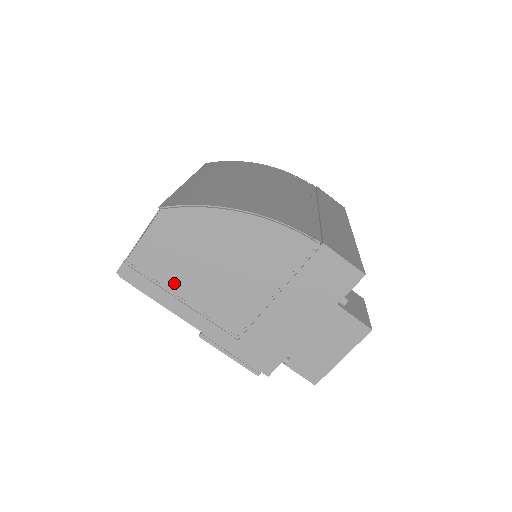
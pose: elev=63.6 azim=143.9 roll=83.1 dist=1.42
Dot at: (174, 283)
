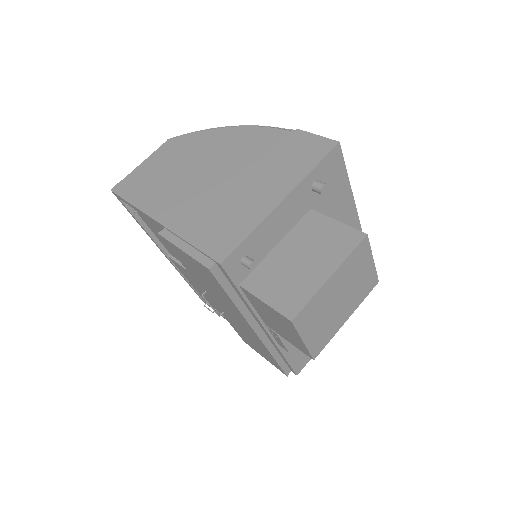
Dot at: (155, 188)
